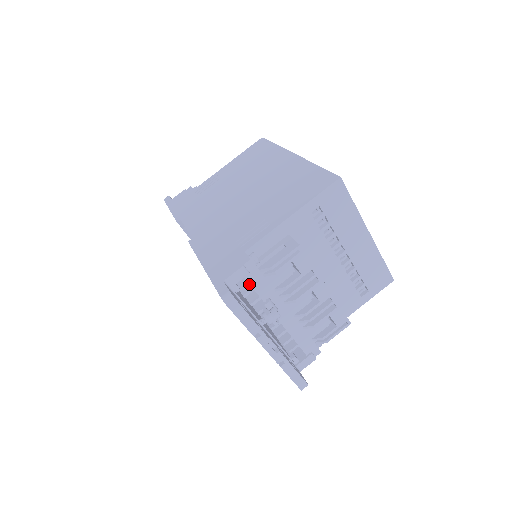
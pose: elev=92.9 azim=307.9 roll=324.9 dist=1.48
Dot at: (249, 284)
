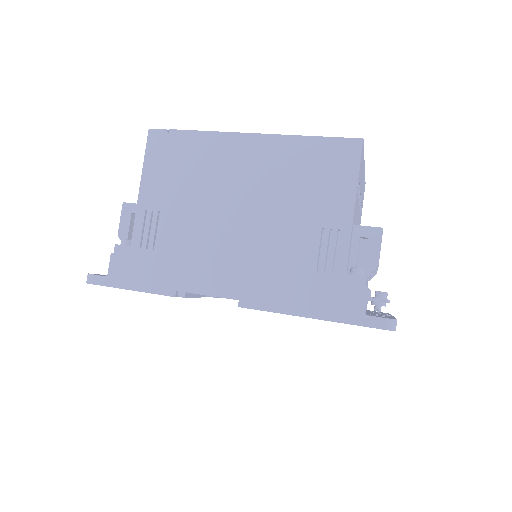
Dot at: occluded
